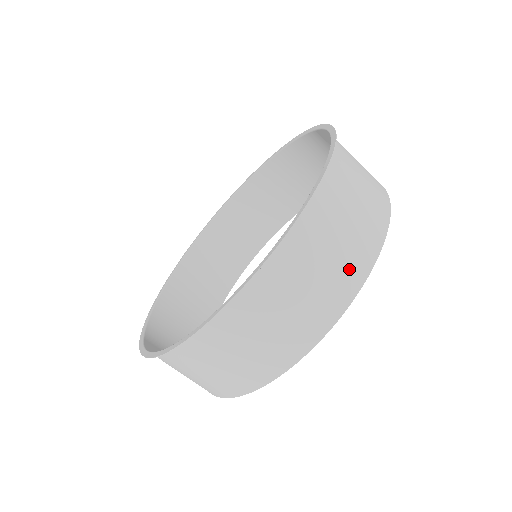
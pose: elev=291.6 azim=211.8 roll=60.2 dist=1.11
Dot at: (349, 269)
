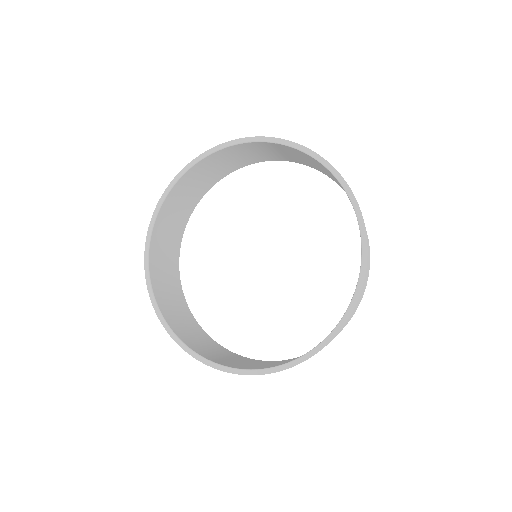
Dot at: occluded
